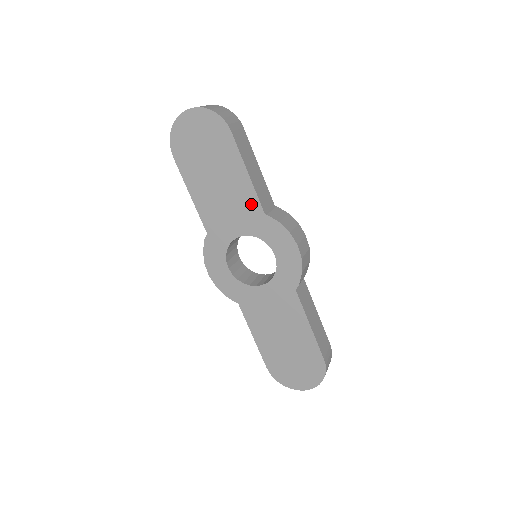
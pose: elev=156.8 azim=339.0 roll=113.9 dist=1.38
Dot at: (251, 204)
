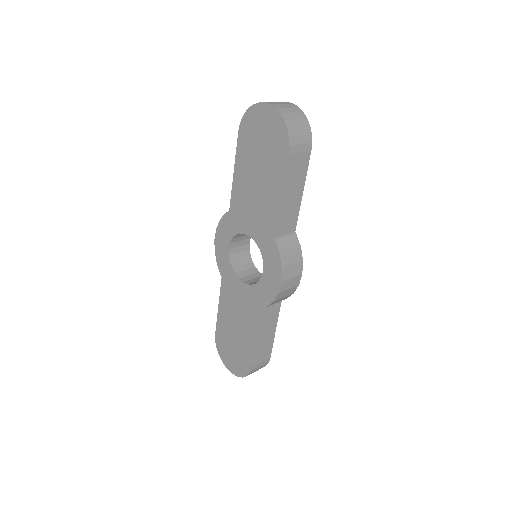
Dot at: (269, 221)
